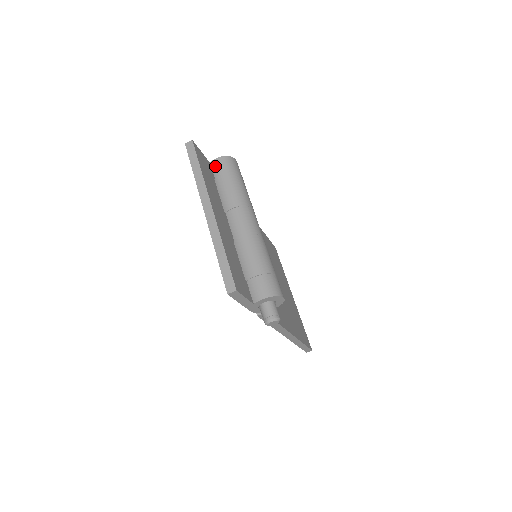
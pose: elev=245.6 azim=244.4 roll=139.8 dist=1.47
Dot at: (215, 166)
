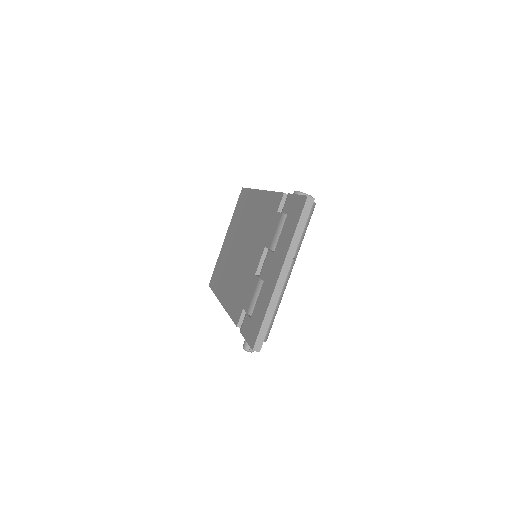
Dot at: occluded
